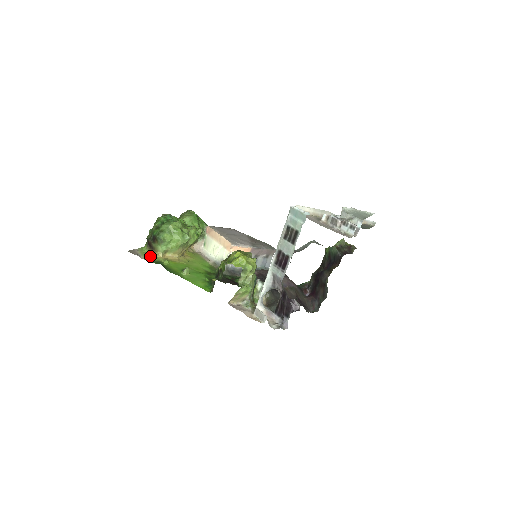
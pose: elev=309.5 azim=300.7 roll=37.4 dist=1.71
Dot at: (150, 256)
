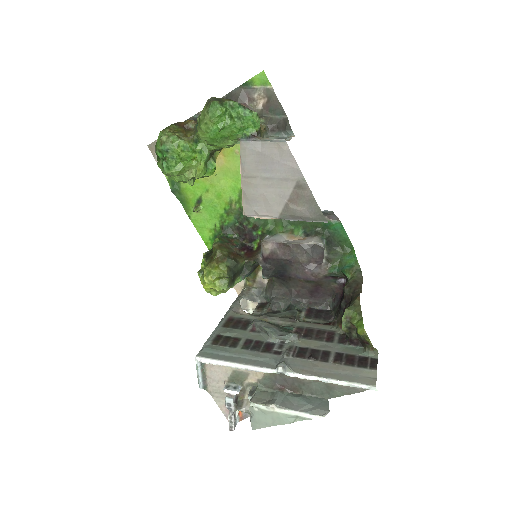
Dot at: occluded
